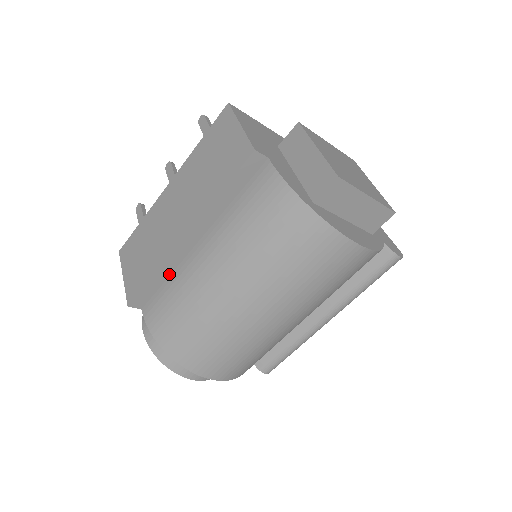
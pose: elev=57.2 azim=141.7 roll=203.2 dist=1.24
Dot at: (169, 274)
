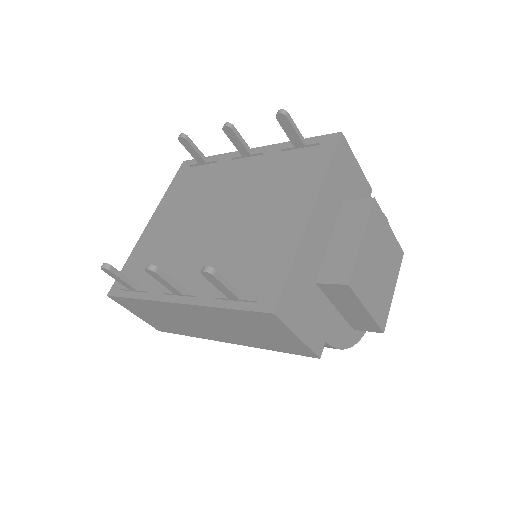
Dot at: occluded
